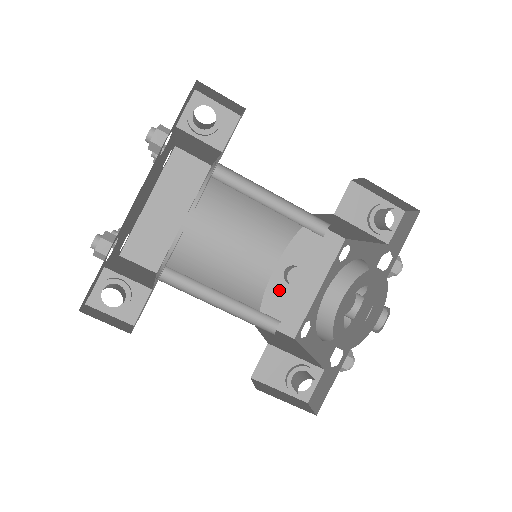
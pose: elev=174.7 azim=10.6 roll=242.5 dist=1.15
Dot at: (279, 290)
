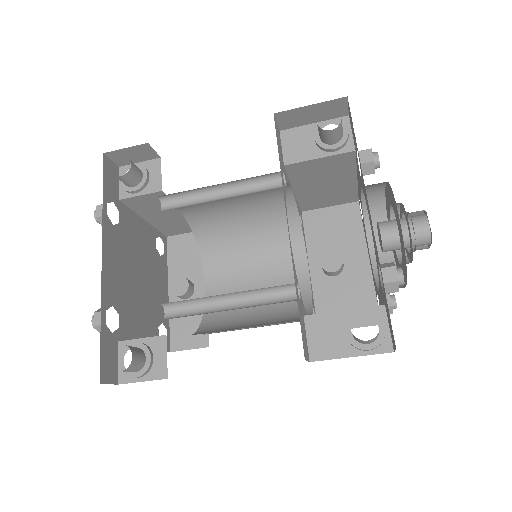
Dot at: (330, 288)
